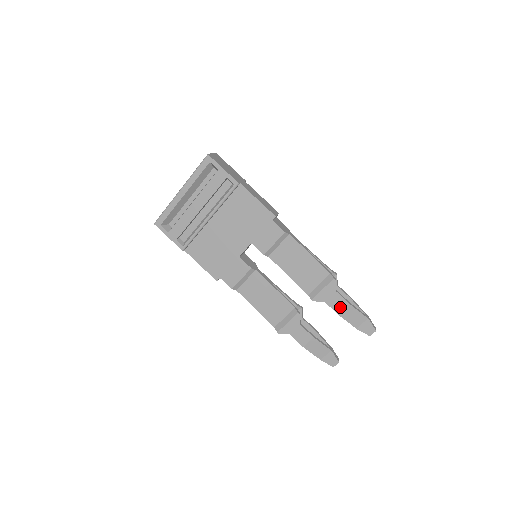
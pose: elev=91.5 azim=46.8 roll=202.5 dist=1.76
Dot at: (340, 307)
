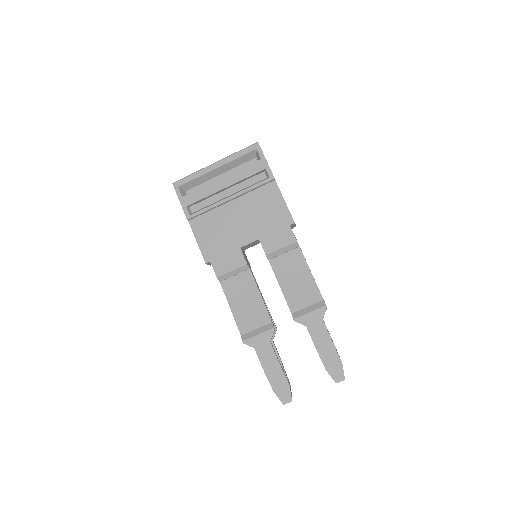
Dot at: (320, 338)
